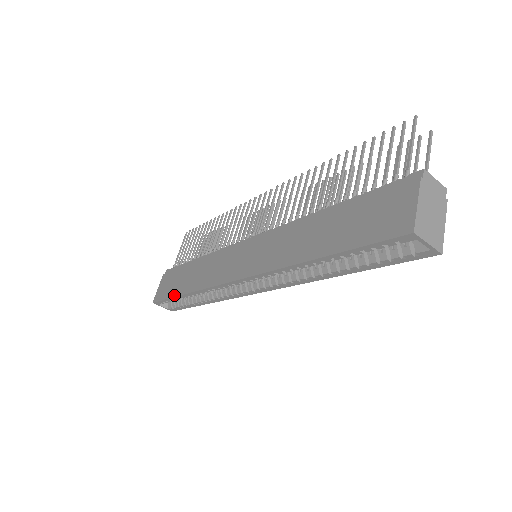
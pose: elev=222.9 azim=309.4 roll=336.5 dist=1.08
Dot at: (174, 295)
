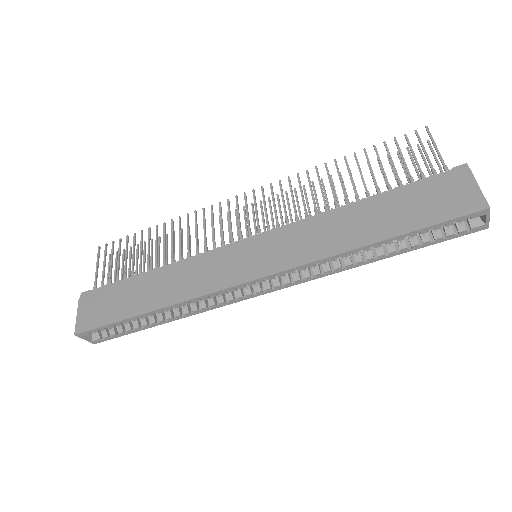
Dot at: (127, 316)
